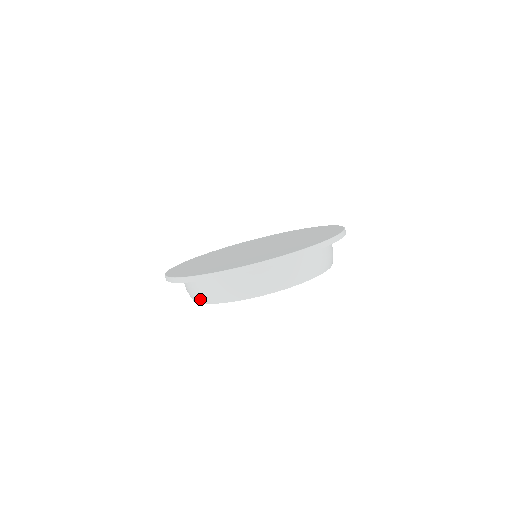
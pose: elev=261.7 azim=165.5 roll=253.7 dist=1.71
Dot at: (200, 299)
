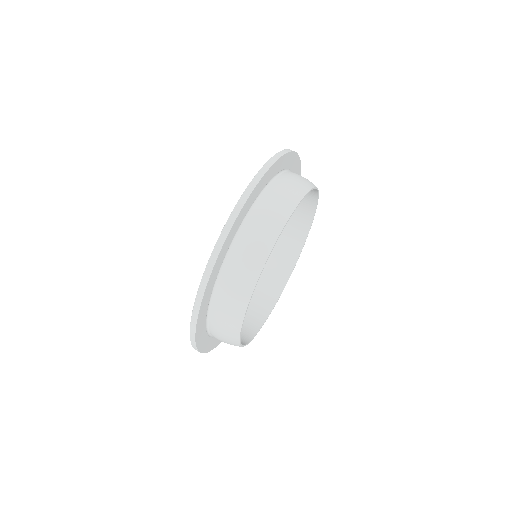
Dot at: (261, 254)
